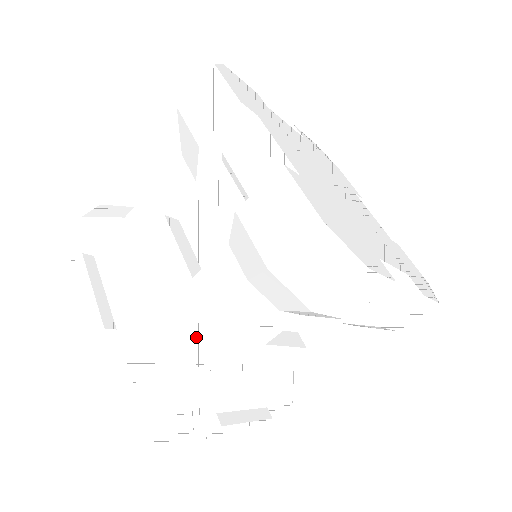
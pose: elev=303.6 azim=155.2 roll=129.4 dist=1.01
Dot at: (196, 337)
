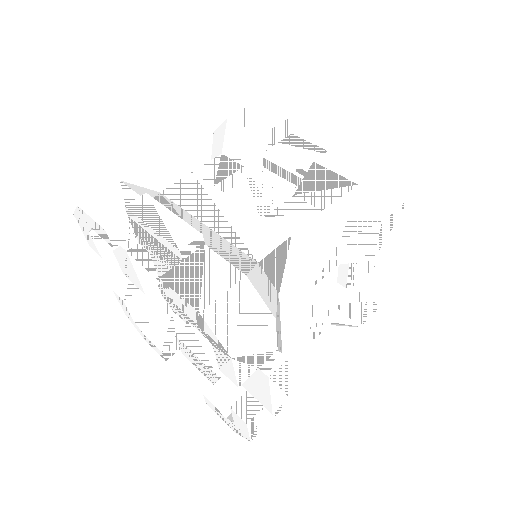
Dot at: (278, 257)
